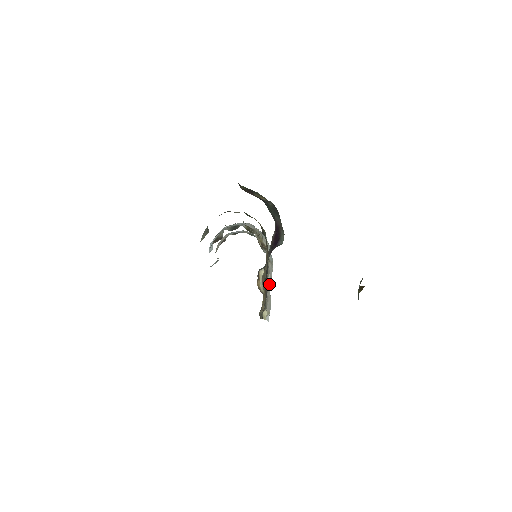
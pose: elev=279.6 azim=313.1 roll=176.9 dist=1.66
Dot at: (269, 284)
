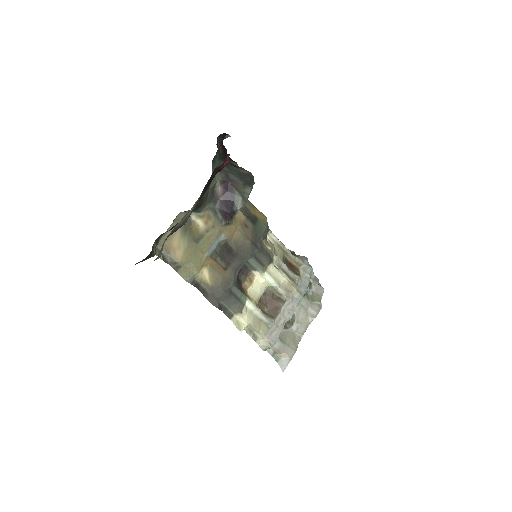
Dot at: (286, 314)
